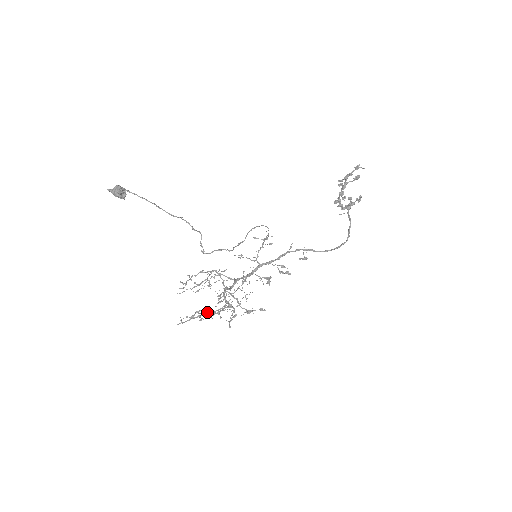
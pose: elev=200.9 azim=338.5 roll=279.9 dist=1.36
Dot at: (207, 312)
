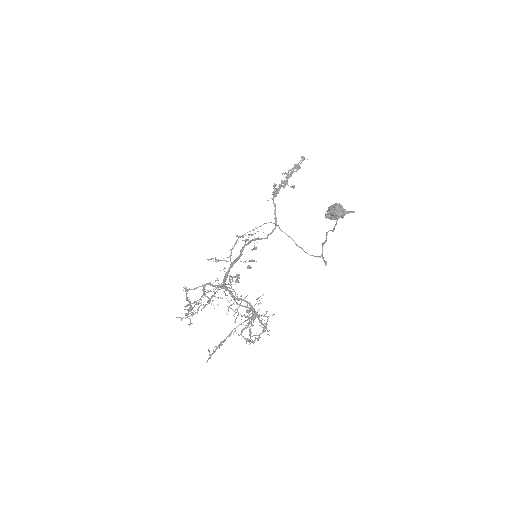
Dot at: (264, 330)
